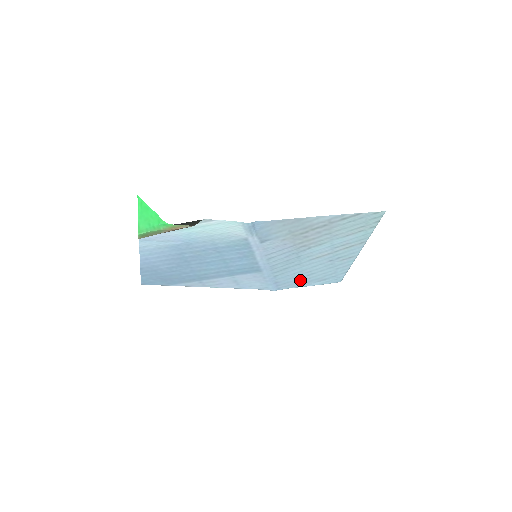
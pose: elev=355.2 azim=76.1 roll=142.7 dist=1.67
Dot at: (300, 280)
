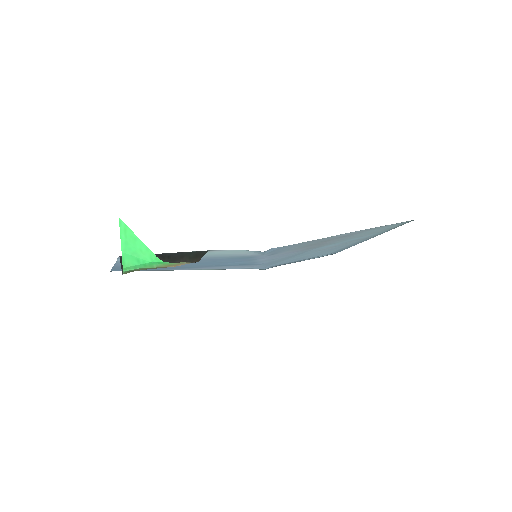
Dot at: occluded
